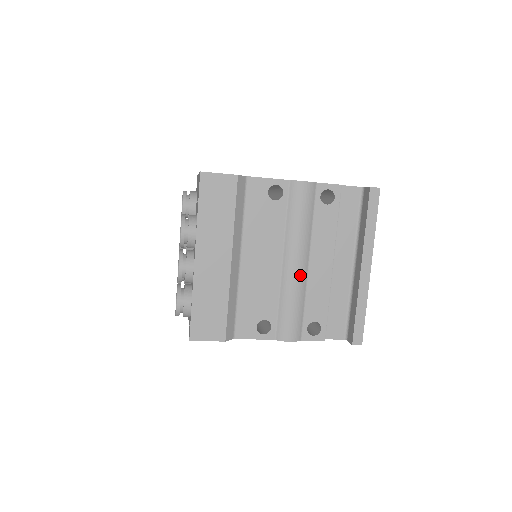
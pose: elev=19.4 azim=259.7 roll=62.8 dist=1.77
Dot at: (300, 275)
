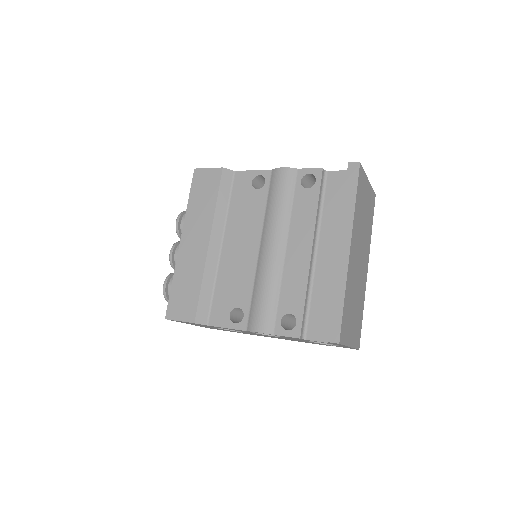
Dot at: (274, 259)
